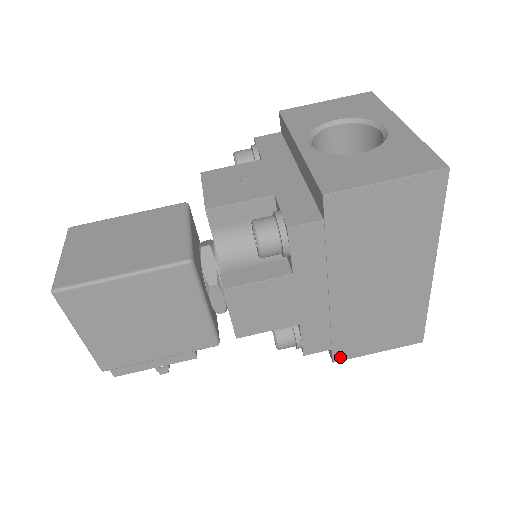
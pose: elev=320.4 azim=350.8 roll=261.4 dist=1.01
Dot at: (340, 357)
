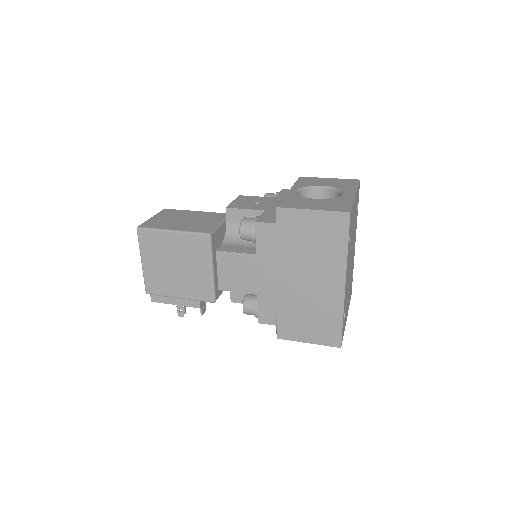
Dot at: (282, 335)
